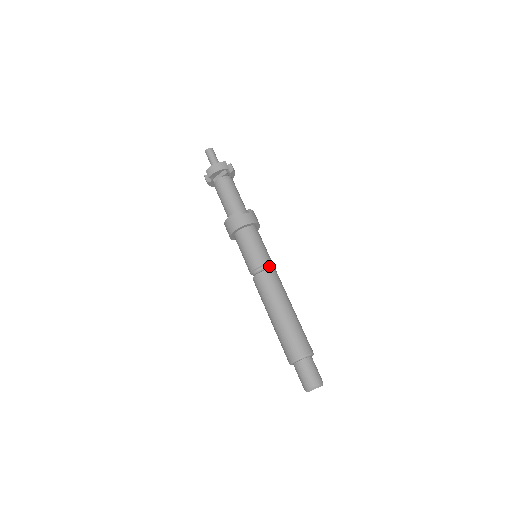
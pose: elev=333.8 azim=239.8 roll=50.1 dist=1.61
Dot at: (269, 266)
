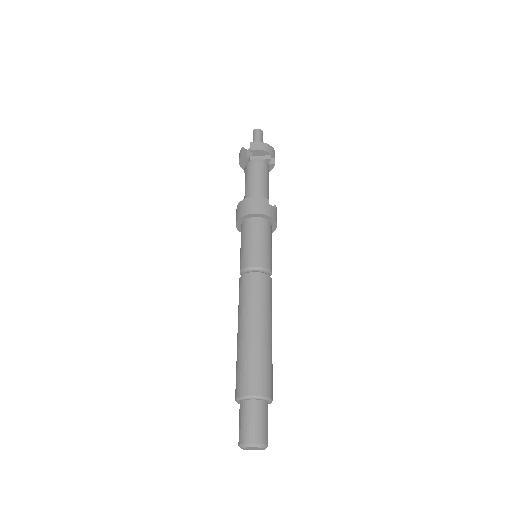
Dot at: (269, 274)
